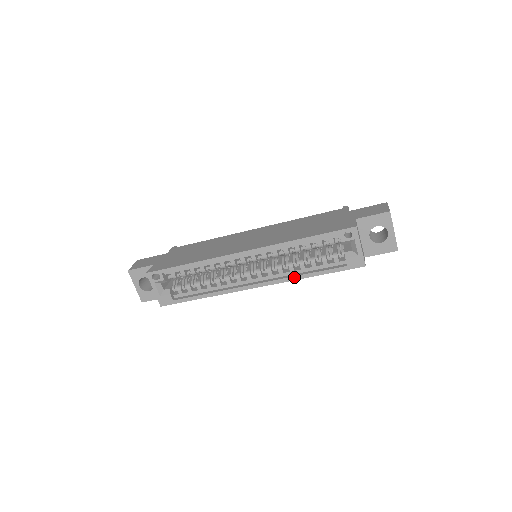
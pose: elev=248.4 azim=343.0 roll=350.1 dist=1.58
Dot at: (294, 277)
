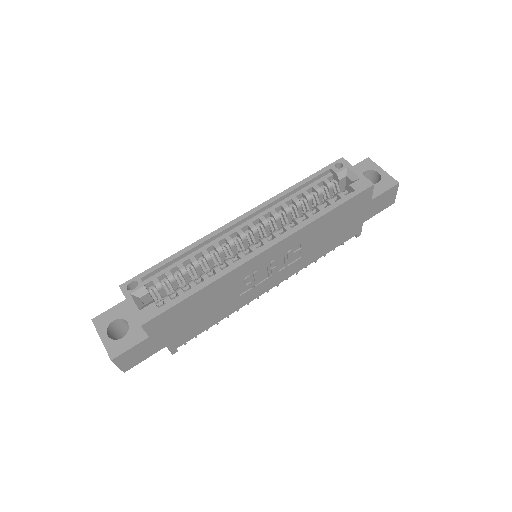
Dot at: (305, 222)
